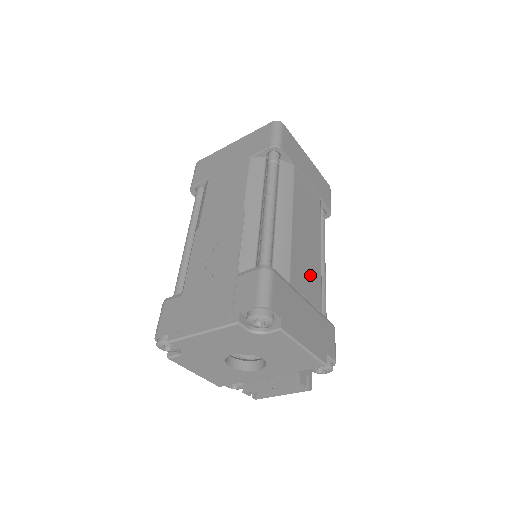
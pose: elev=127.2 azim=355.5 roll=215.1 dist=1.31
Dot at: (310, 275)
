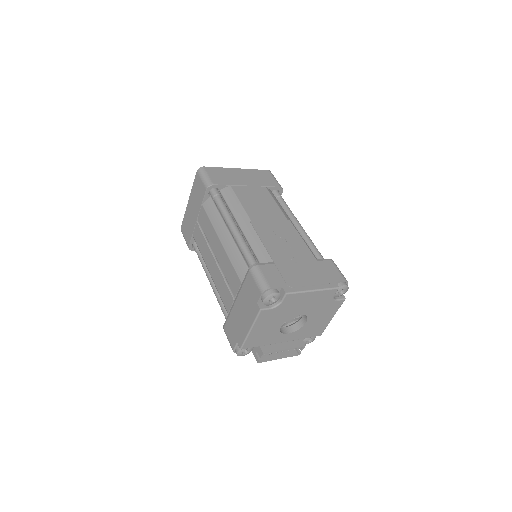
Dot at: occluded
